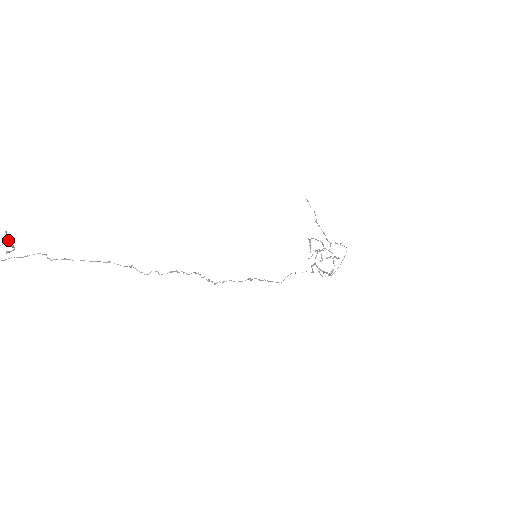
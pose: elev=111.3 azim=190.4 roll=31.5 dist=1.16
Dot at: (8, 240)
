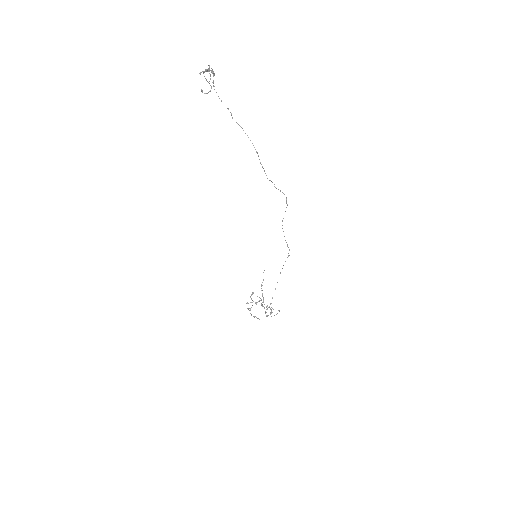
Dot at: occluded
